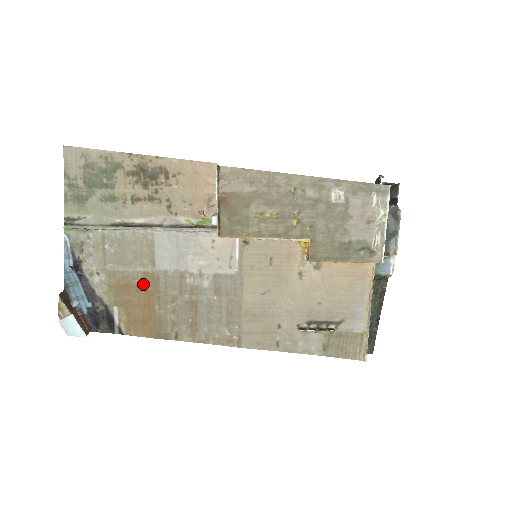
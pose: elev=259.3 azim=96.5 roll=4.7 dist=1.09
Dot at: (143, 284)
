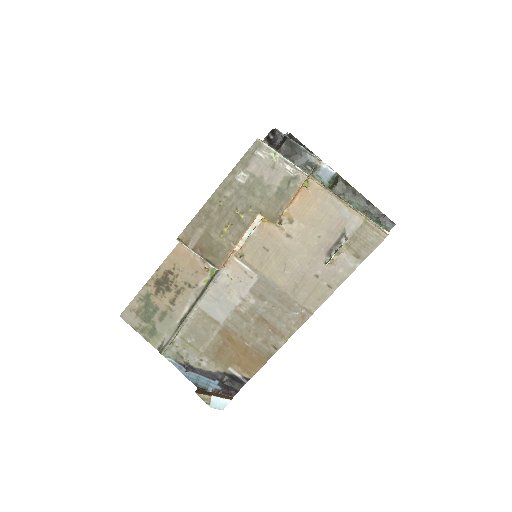
Dot at: (226, 339)
